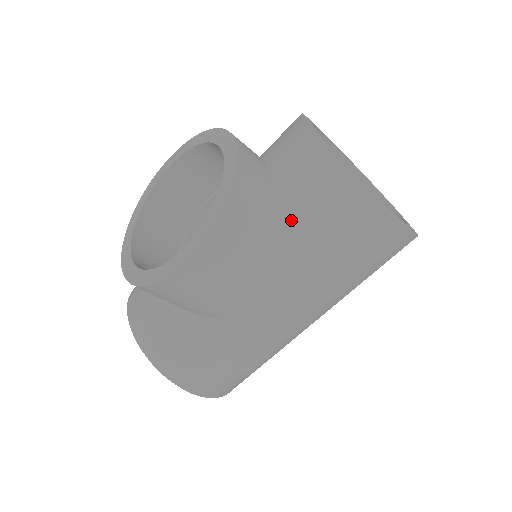
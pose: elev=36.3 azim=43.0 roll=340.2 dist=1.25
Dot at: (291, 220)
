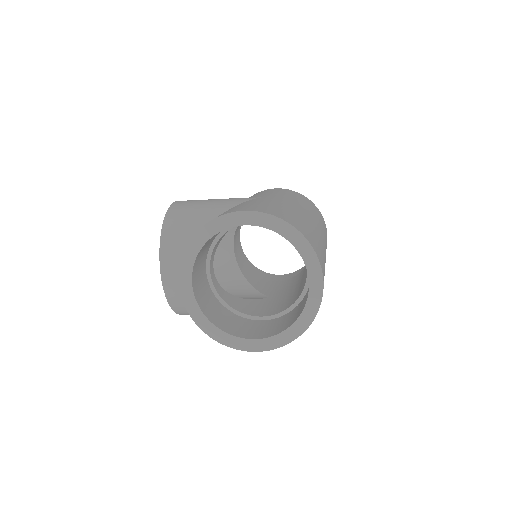
Dot at: occluded
